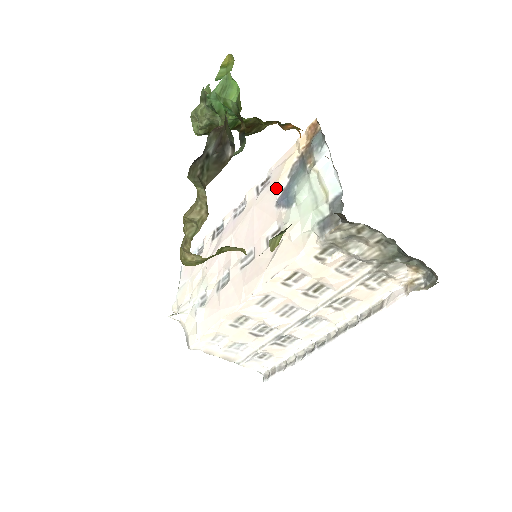
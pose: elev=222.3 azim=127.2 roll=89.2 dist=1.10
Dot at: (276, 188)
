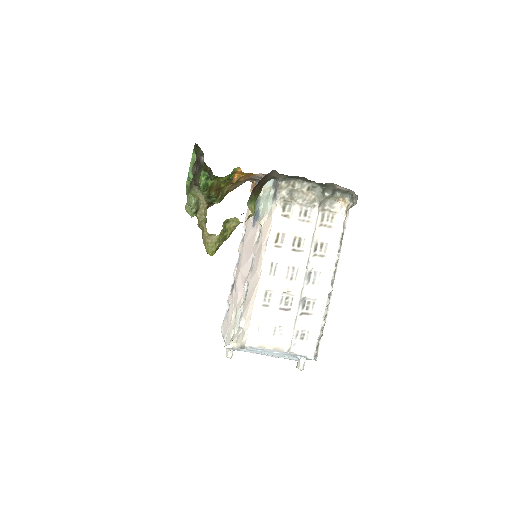
Dot at: (250, 223)
